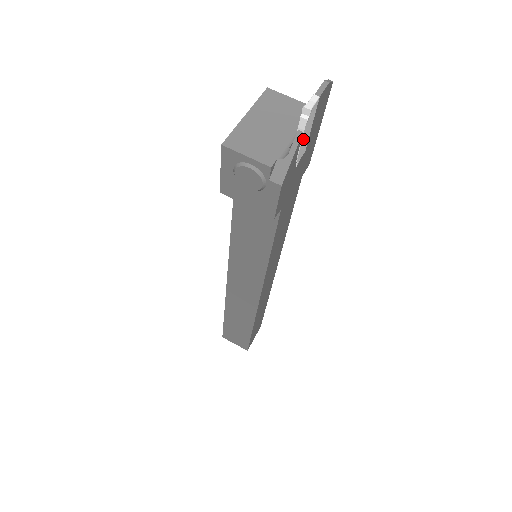
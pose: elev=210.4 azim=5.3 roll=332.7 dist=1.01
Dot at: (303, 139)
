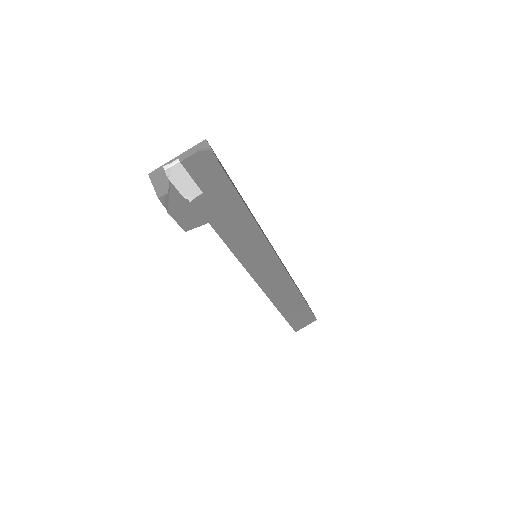
Dot at: (179, 186)
